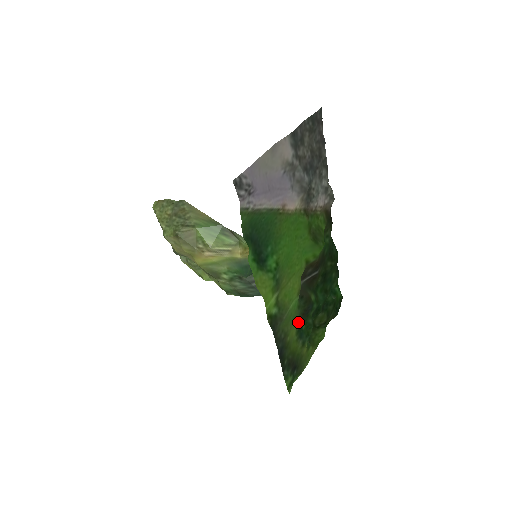
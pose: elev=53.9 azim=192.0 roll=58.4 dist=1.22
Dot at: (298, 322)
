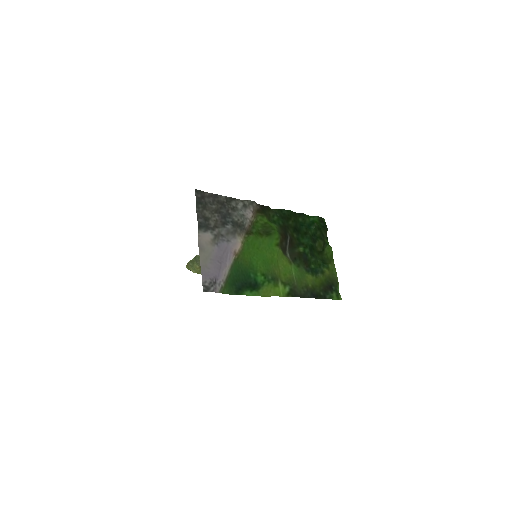
Dot at: (307, 270)
